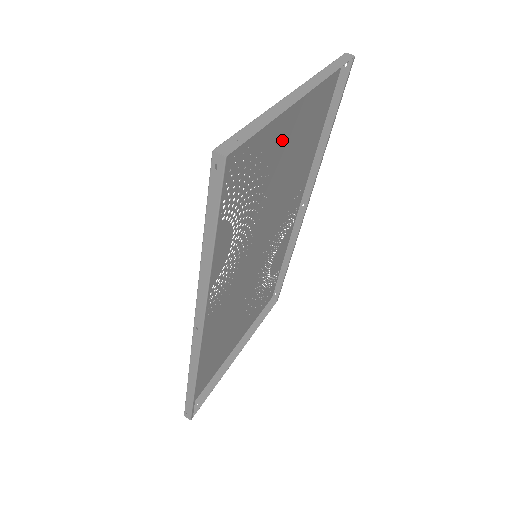
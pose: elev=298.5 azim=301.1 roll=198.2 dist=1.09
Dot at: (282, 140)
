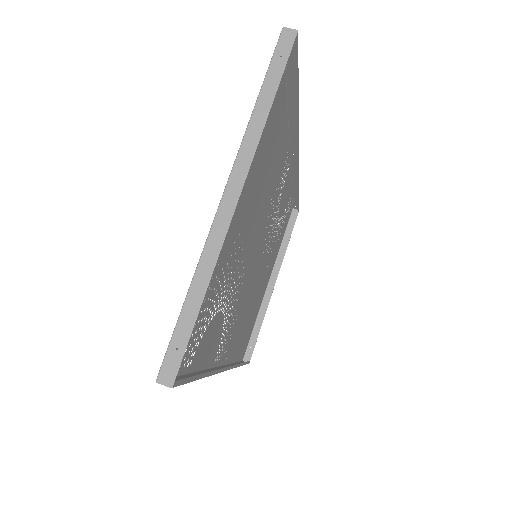
Dot at: (234, 213)
